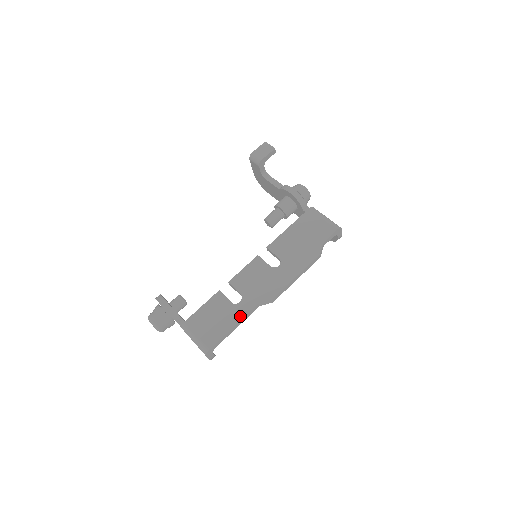
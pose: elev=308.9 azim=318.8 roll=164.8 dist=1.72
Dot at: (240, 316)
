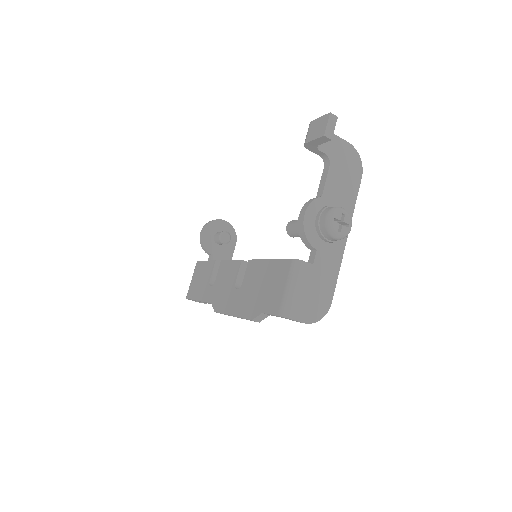
Dot at: (203, 298)
